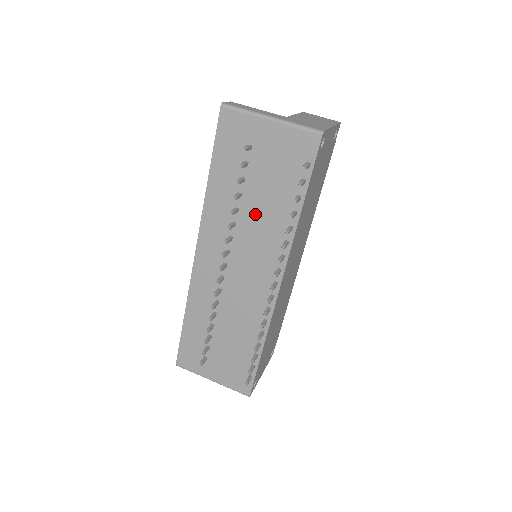
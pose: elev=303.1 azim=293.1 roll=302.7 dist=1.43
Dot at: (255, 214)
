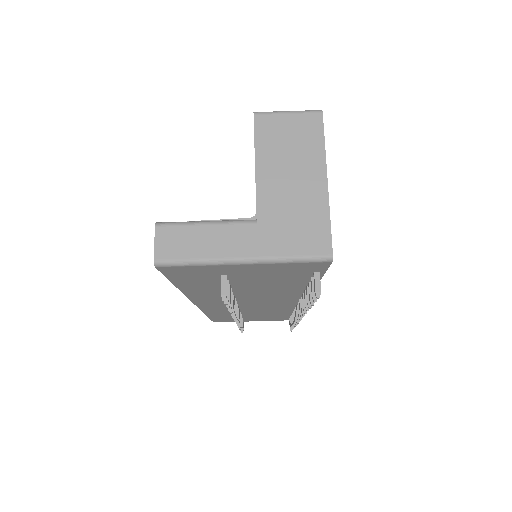
Dot at: (256, 291)
